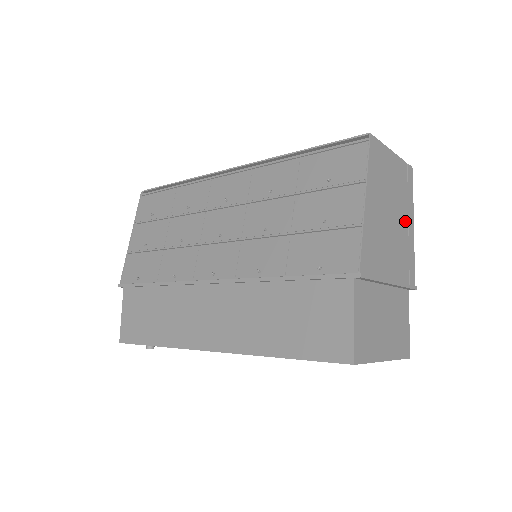
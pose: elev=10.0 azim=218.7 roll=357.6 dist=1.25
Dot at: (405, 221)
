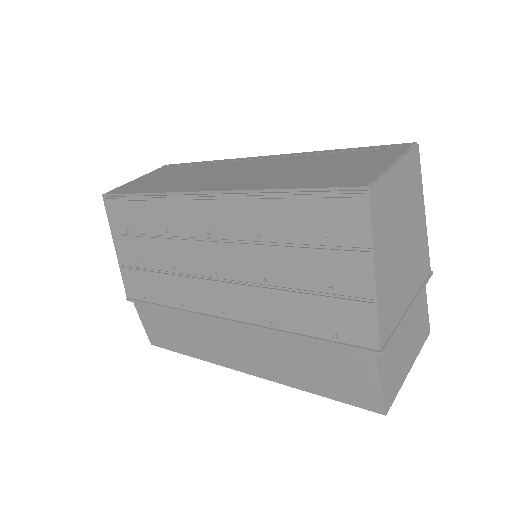
Dot at: (416, 222)
